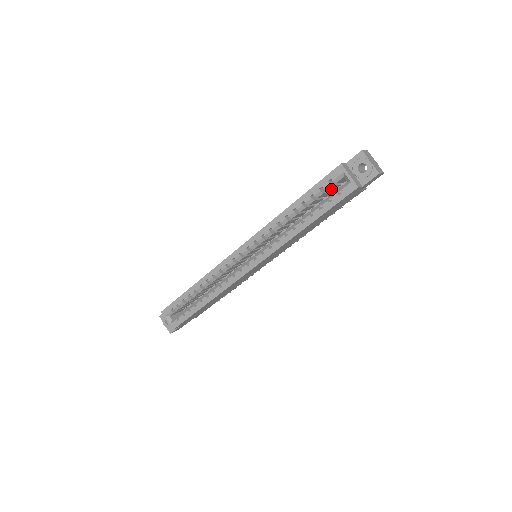
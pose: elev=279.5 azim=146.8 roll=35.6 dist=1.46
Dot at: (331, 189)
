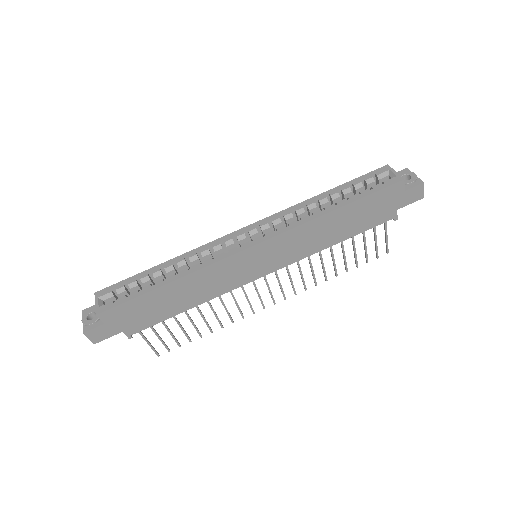
Dot at: occluded
